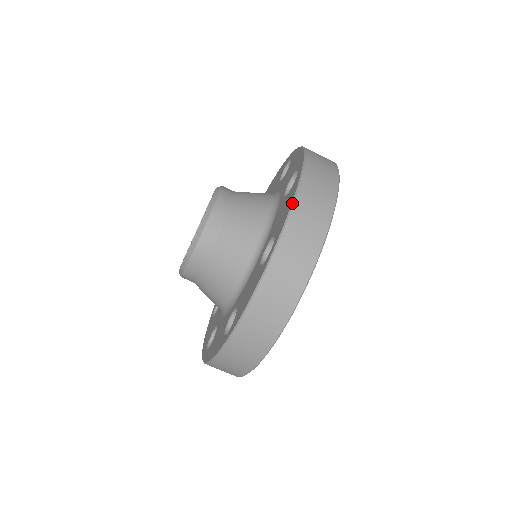
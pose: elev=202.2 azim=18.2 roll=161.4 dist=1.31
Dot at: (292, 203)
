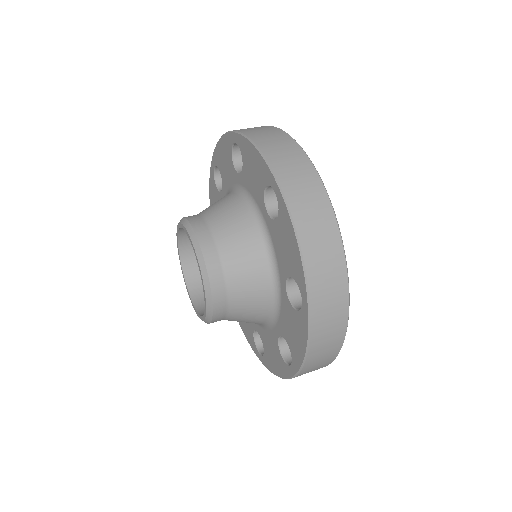
Dot at: (299, 250)
